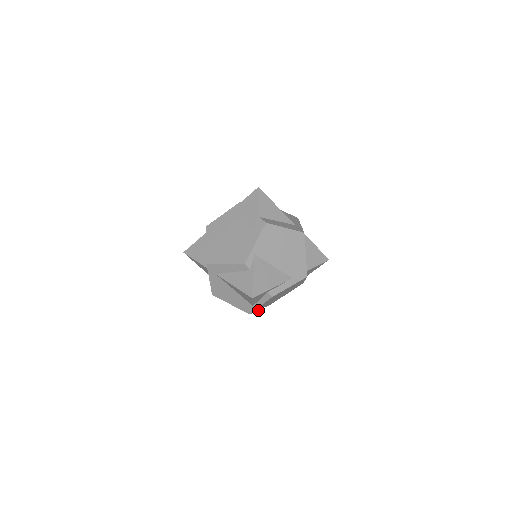
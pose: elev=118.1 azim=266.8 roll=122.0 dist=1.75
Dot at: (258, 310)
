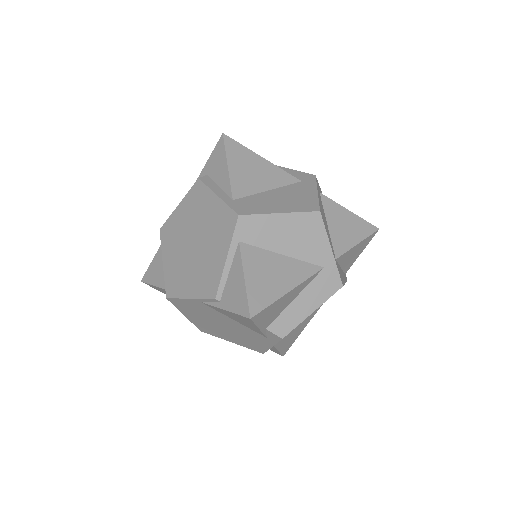
Dot at: occluded
